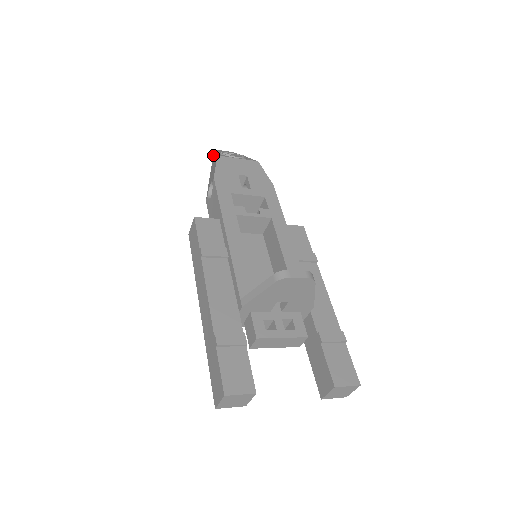
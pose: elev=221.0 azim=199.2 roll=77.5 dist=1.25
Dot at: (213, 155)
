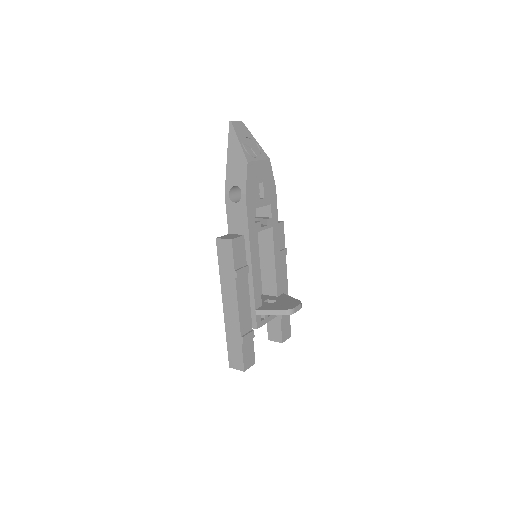
Dot at: (230, 131)
